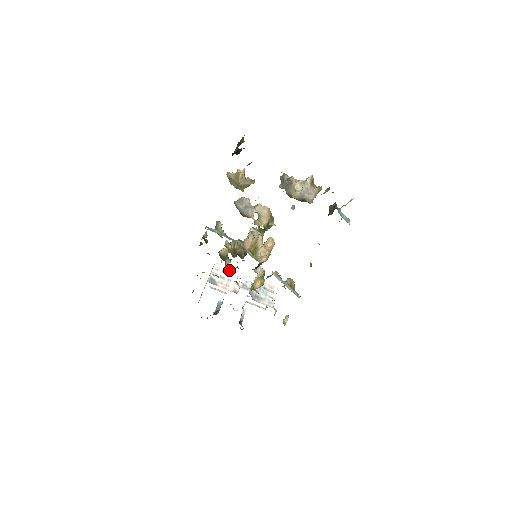
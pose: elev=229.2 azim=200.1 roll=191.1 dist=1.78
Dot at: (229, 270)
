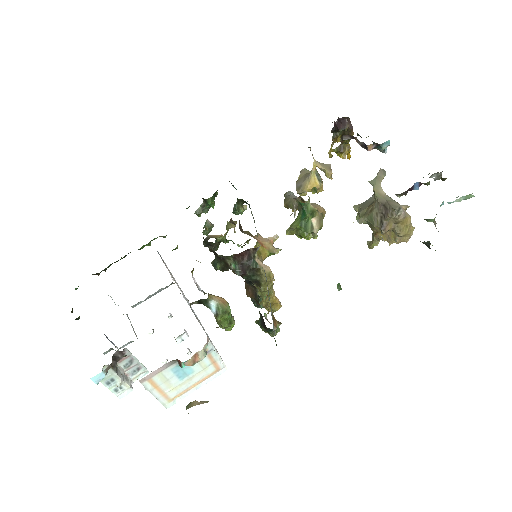
Dot at: occluded
